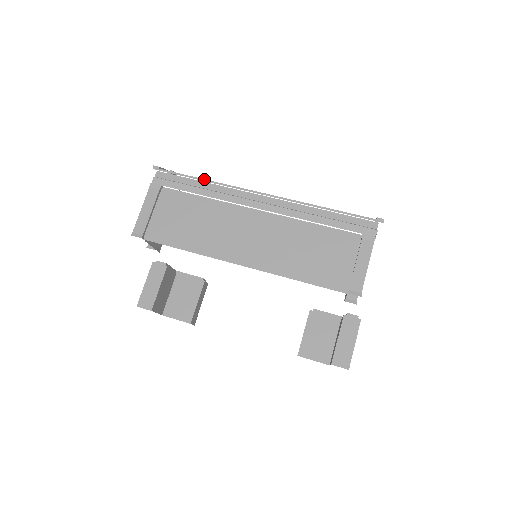
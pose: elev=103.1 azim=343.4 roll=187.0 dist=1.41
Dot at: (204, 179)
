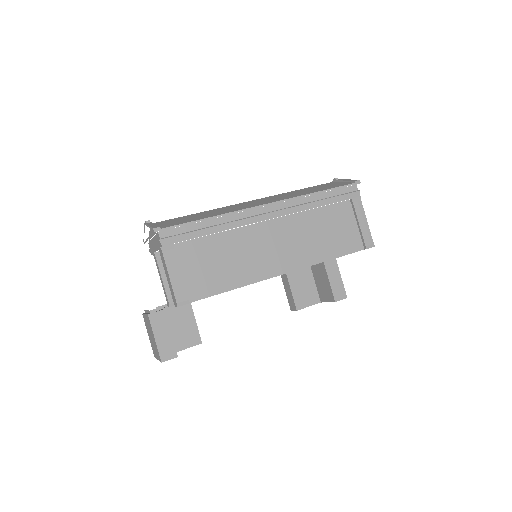
Dot at: (210, 217)
